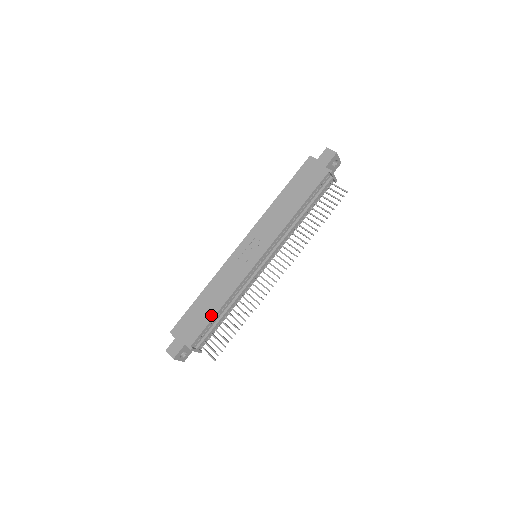
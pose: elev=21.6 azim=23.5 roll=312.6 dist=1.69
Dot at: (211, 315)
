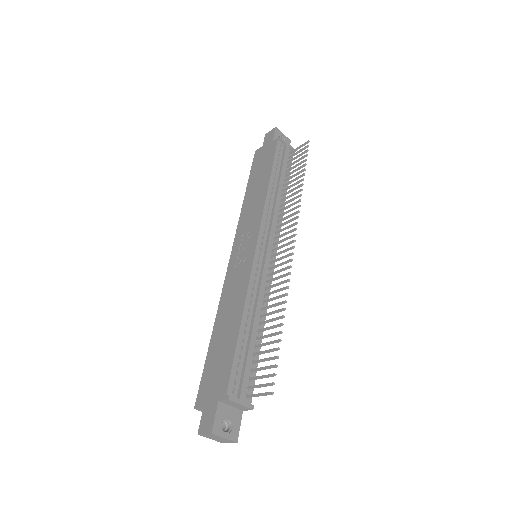
Dot at: (233, 339)
